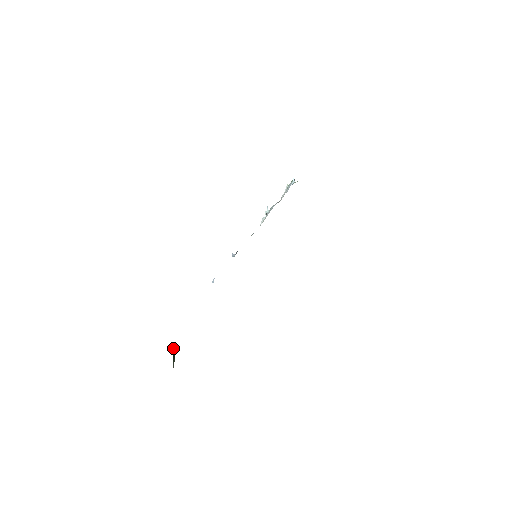
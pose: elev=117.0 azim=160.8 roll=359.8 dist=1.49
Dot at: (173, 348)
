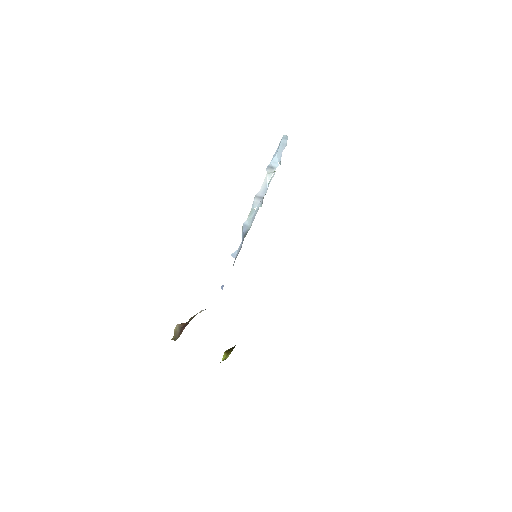
Dot at: occluded
